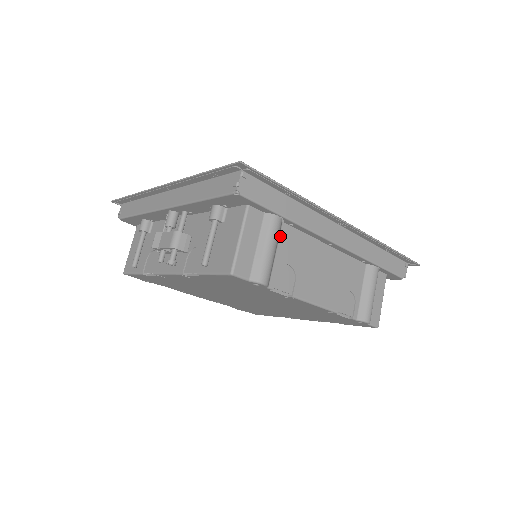
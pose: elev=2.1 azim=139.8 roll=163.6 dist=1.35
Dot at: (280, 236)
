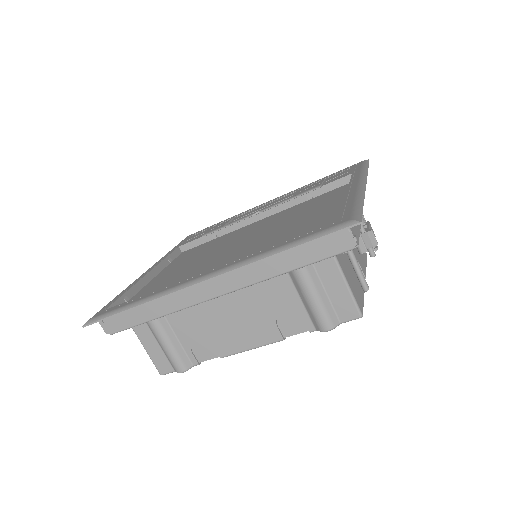
Dot at: (171, 325)
